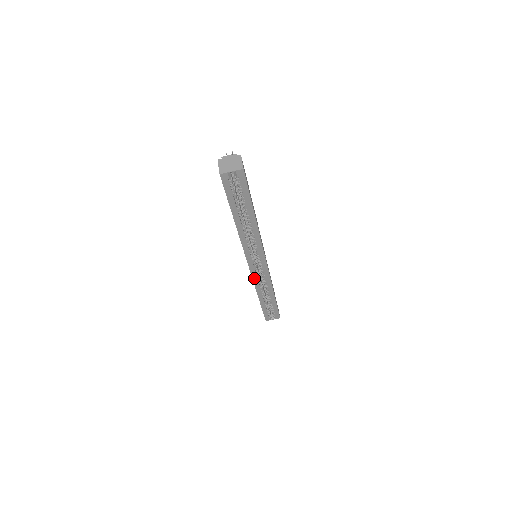
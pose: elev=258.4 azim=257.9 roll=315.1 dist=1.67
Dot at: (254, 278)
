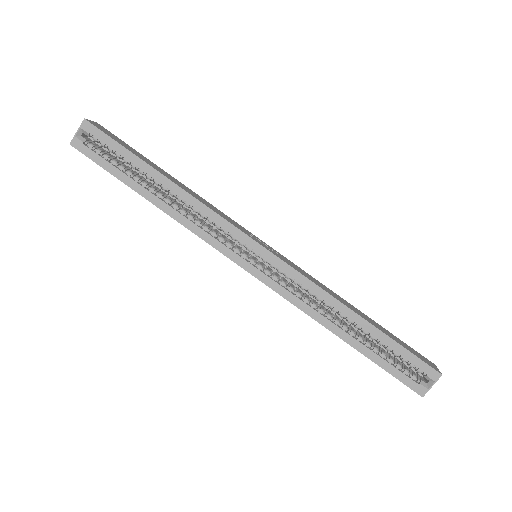
Dot at: (282, 293)
